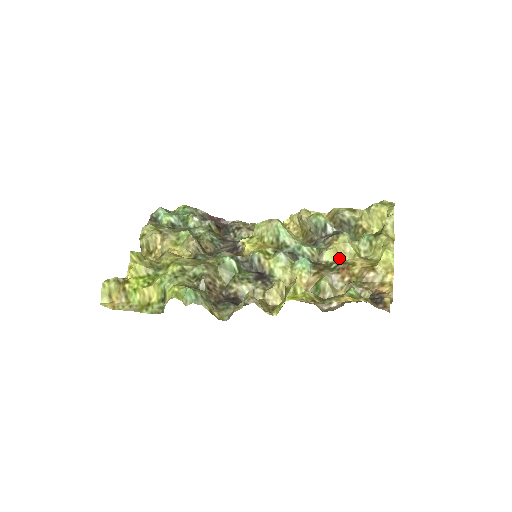
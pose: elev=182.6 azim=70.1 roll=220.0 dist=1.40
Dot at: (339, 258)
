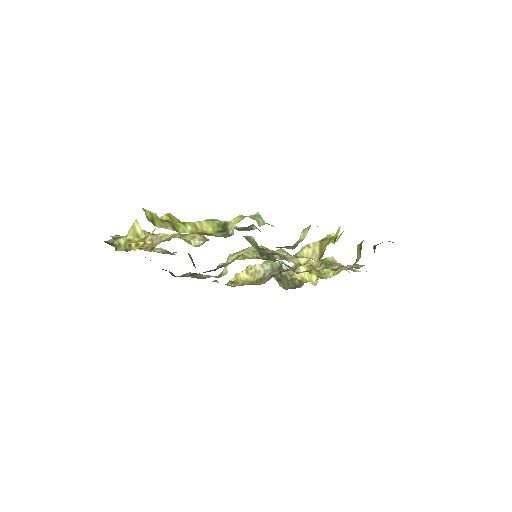
Dot at: occluded
